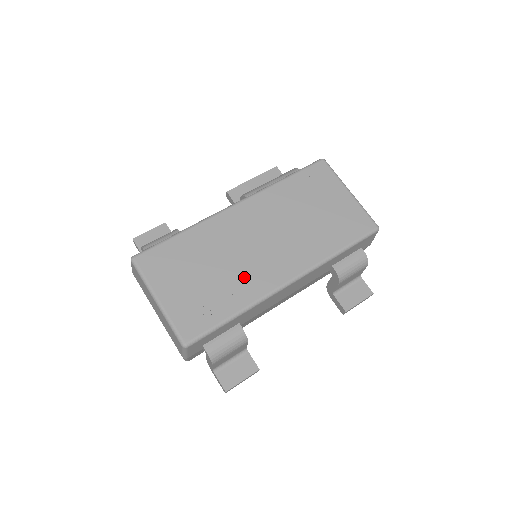
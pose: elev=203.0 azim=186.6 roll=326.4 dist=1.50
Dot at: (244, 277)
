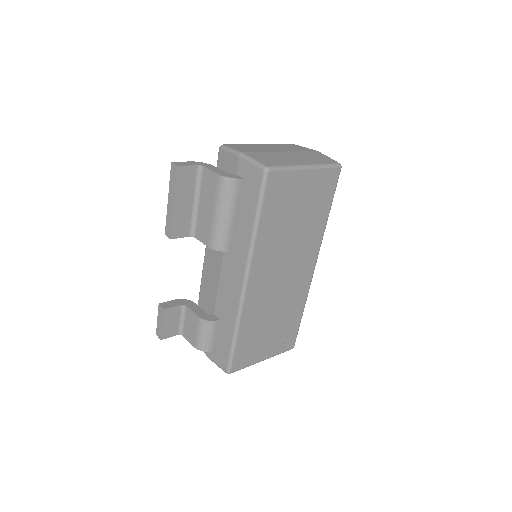
Dot at: (292, 299)
